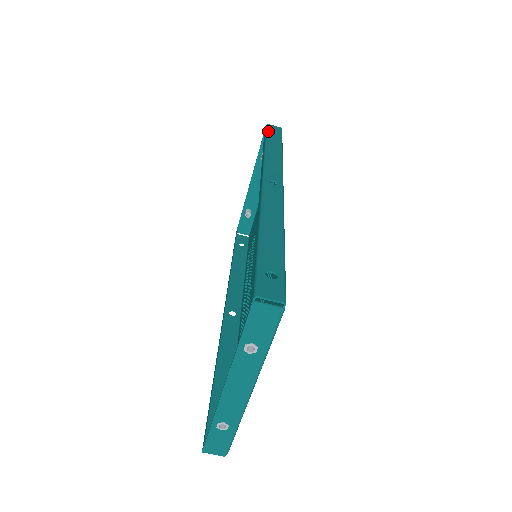
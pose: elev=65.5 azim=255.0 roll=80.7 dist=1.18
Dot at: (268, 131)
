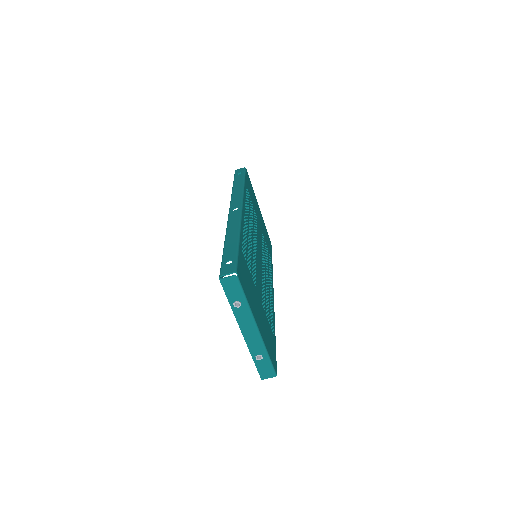
Dot at: (235, 175)
